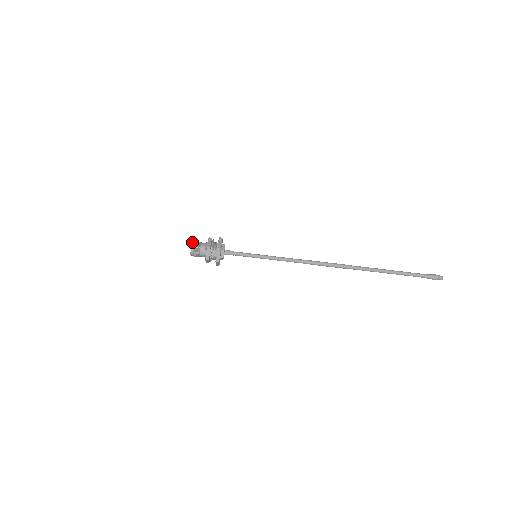
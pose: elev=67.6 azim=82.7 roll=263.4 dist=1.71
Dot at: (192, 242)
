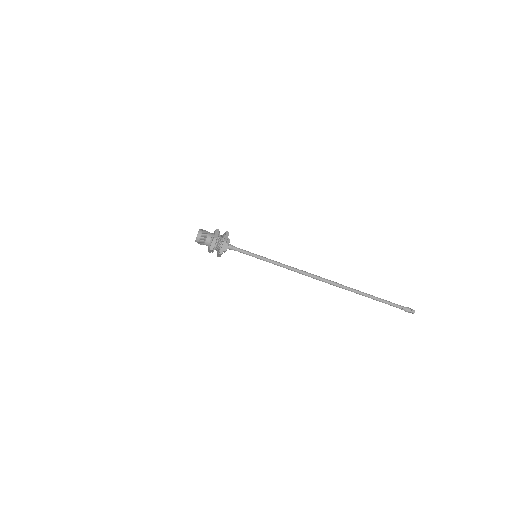
Dot at: (198, 236)
